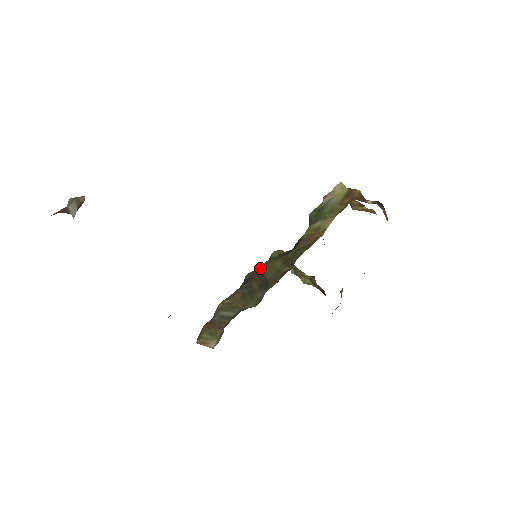
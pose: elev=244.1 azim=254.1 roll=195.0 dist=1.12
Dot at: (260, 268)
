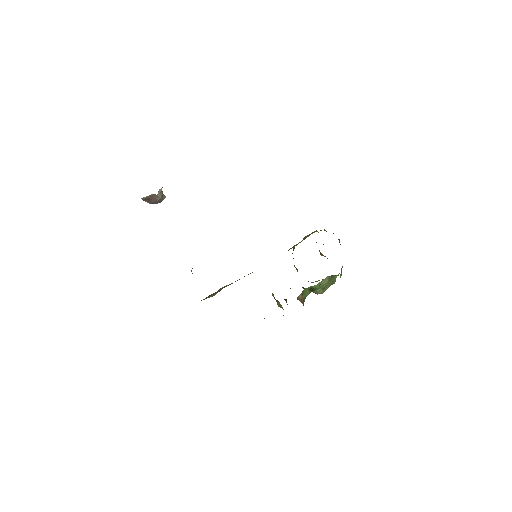
Dot at: occluded
